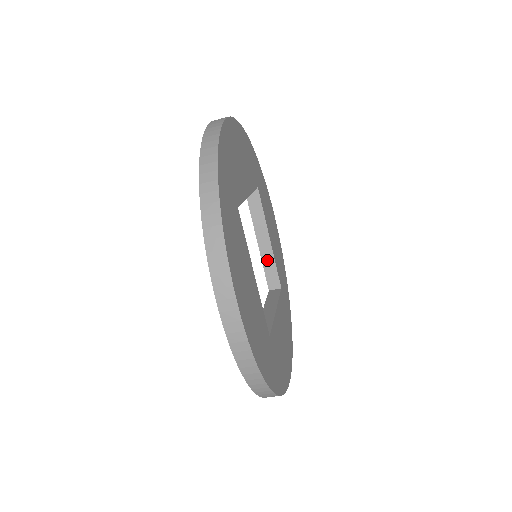
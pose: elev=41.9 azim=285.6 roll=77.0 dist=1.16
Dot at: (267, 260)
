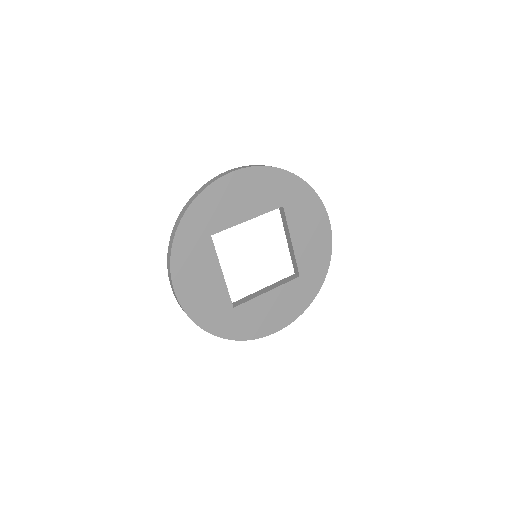
Dot at: (292, 254)
